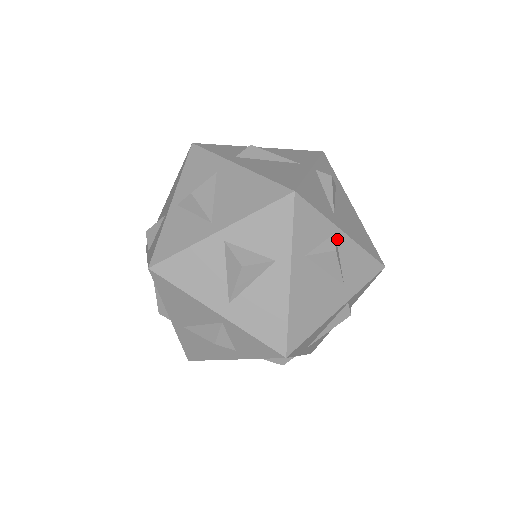
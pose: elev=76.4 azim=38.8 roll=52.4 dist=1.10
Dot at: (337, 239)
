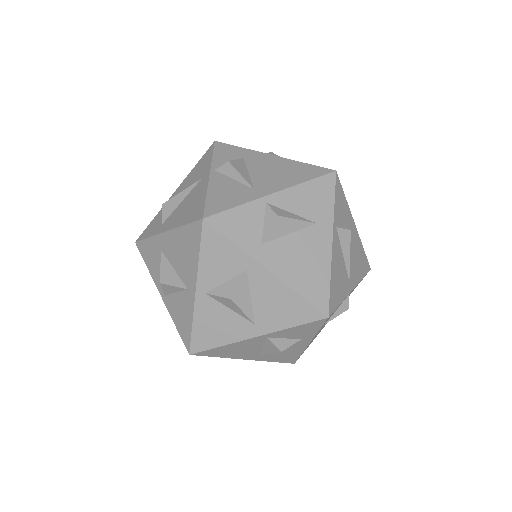
Dot at: (273, 204)
